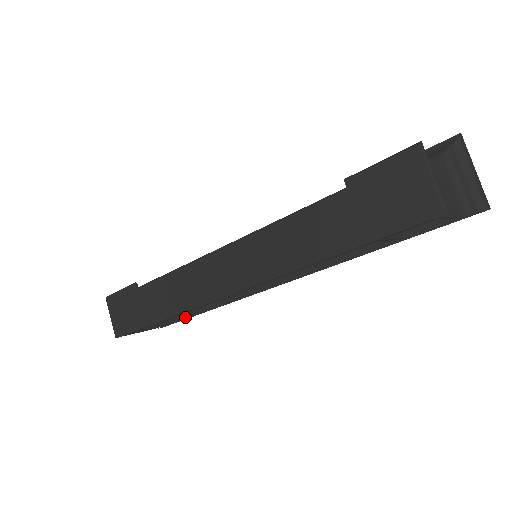
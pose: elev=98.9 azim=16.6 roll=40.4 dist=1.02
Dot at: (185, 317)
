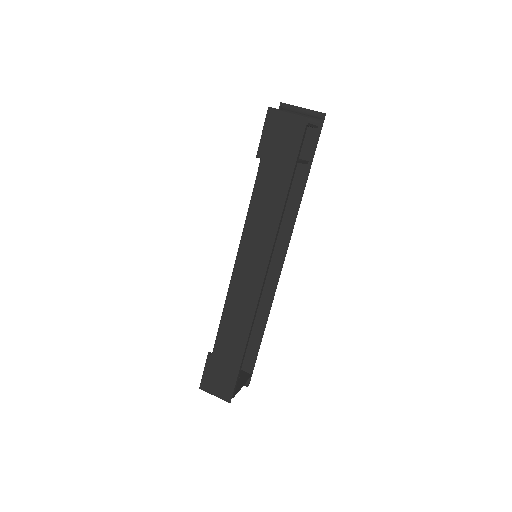
Dot at: (255, 356)
